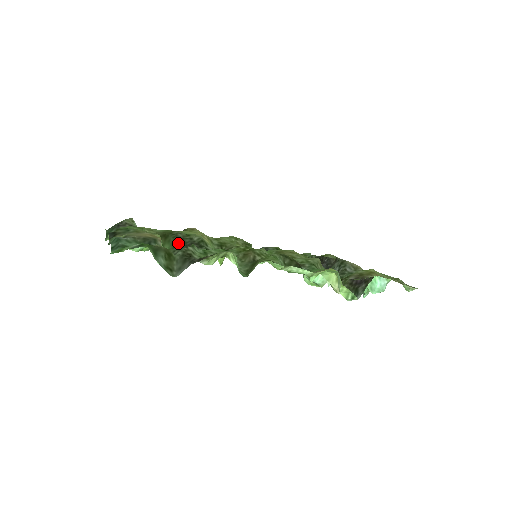
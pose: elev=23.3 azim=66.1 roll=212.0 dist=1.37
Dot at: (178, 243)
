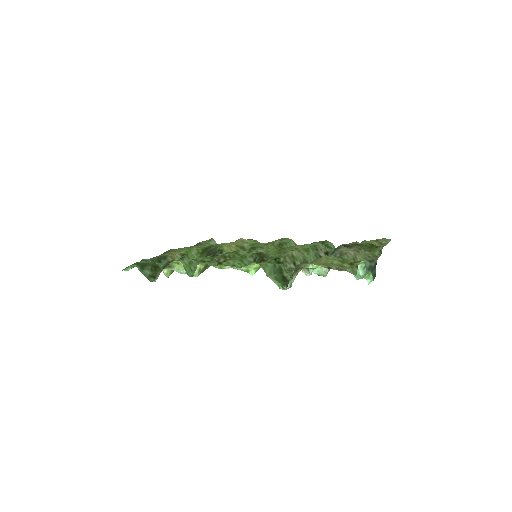
Dot at: (207, 254)
